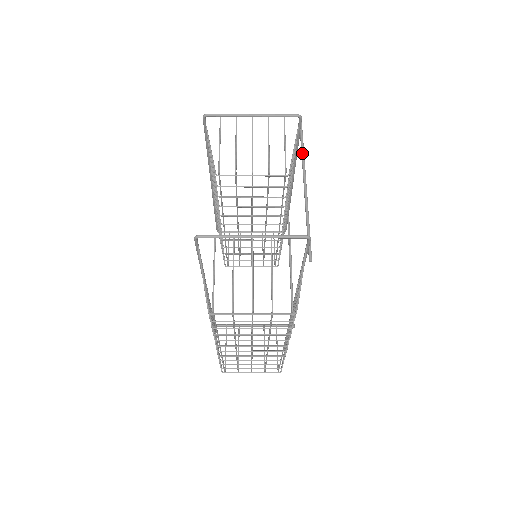
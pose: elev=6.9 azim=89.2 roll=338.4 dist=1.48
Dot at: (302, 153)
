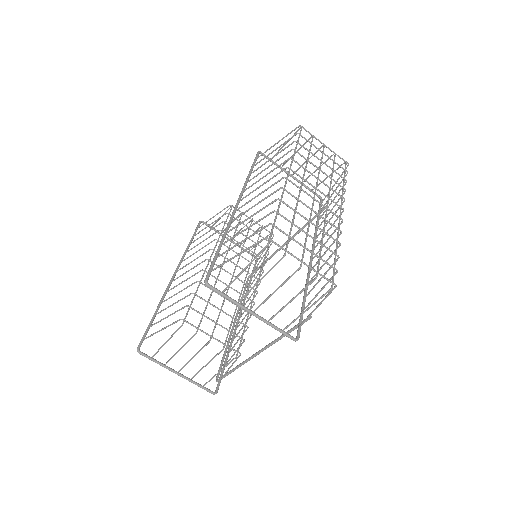
Dot at: (267, 259)
